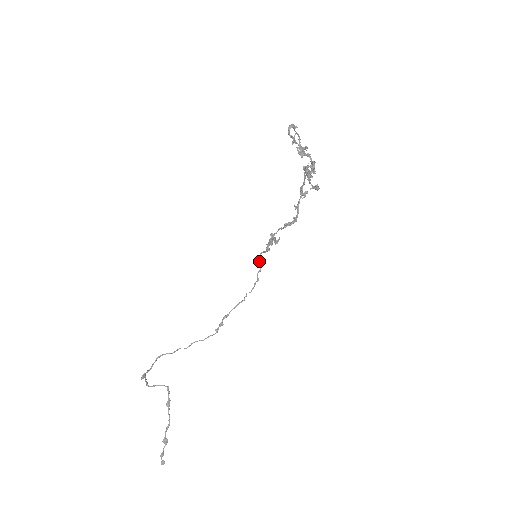
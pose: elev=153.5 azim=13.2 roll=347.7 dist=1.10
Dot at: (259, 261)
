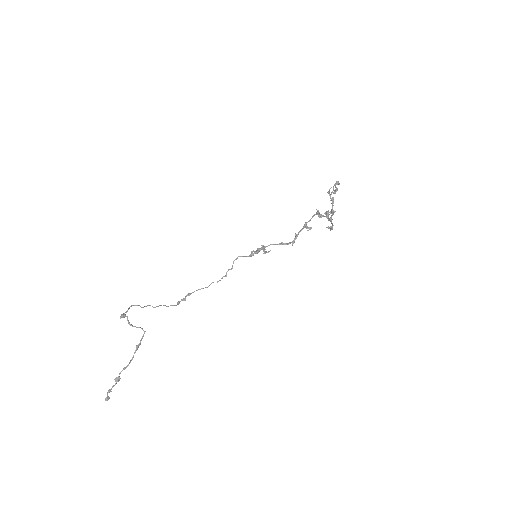
Dot at: occluded
